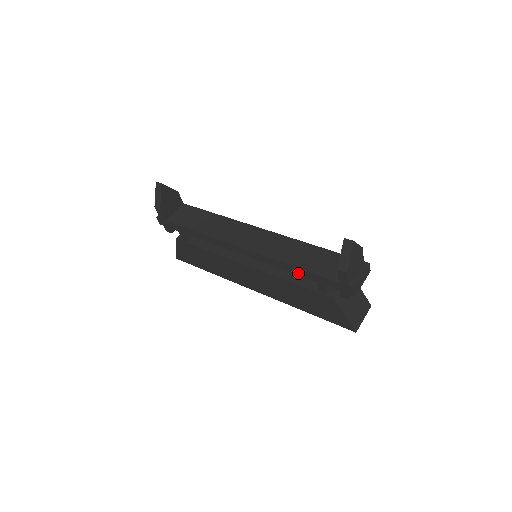
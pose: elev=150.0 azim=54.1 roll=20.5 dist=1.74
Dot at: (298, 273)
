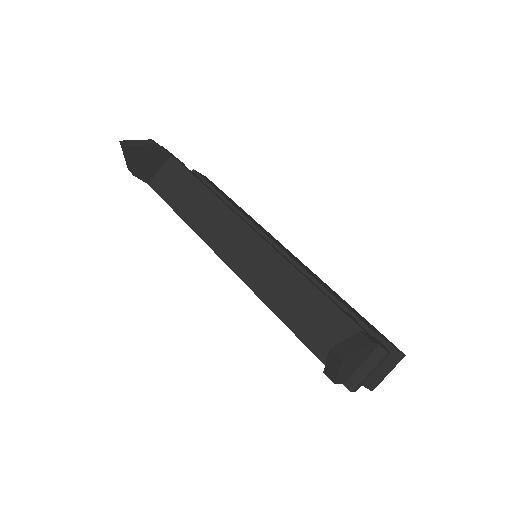
Dot at: occluded
